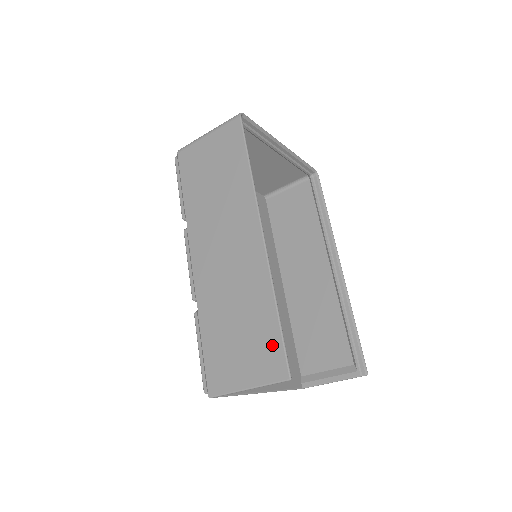
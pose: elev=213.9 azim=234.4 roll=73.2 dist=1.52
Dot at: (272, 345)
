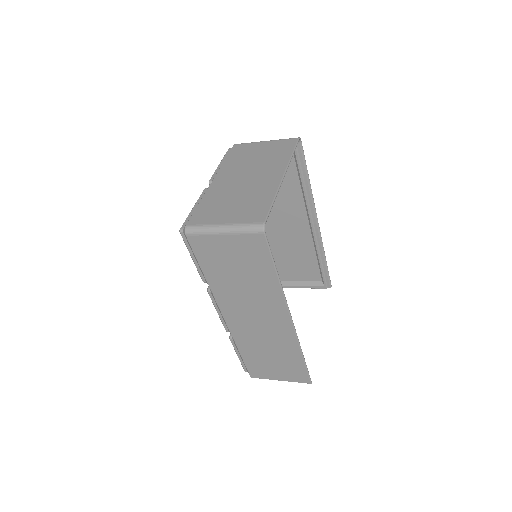
Dot at: (299, 370)
